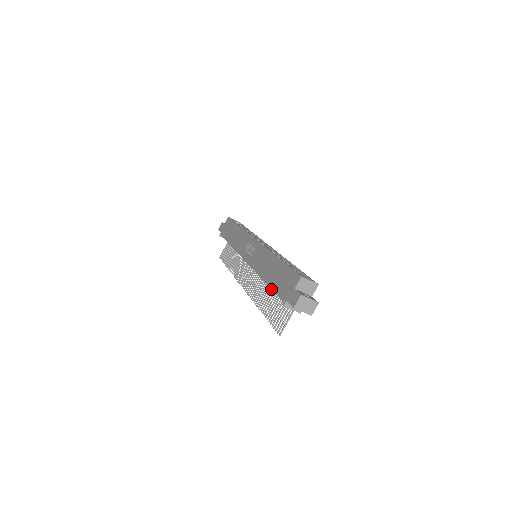
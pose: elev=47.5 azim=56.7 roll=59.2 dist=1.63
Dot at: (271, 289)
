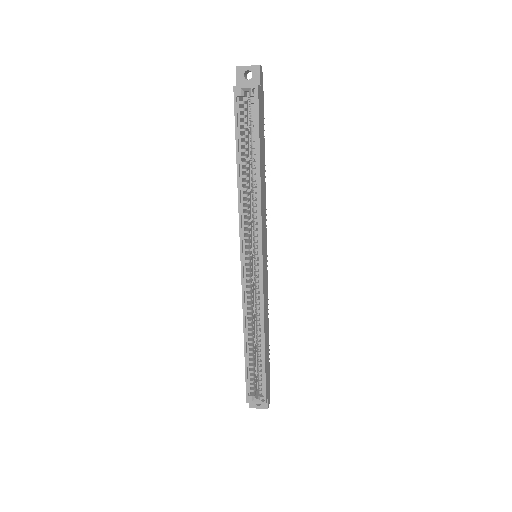
Dot at: occluded
